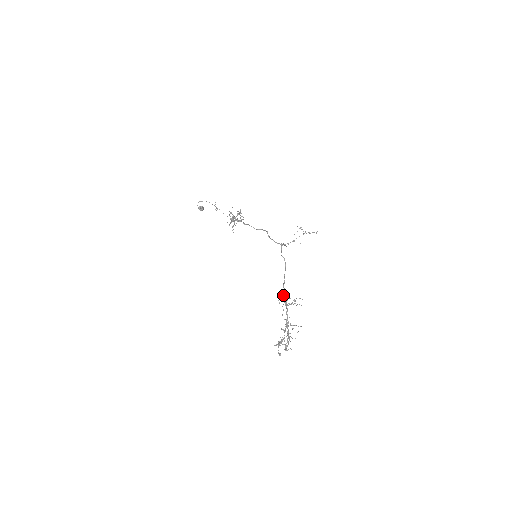
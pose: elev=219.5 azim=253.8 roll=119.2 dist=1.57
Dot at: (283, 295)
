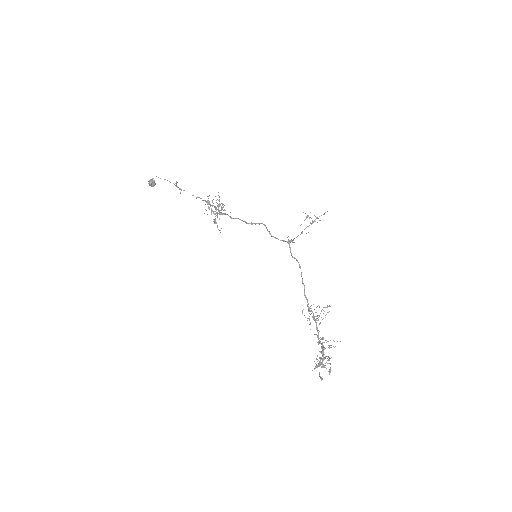
Dot at: (308, 307)
